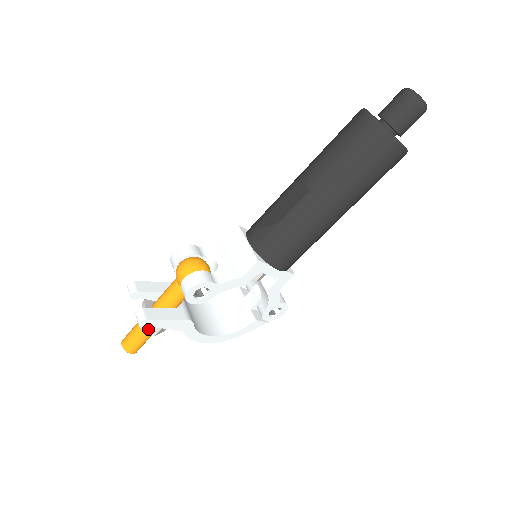
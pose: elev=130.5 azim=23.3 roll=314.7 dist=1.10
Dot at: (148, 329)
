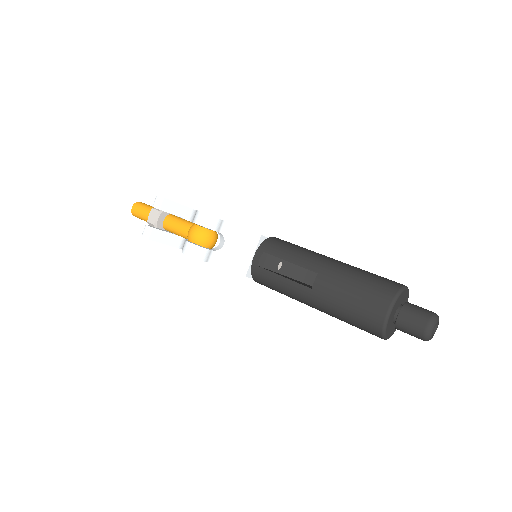
Dot at: (152, 226)
